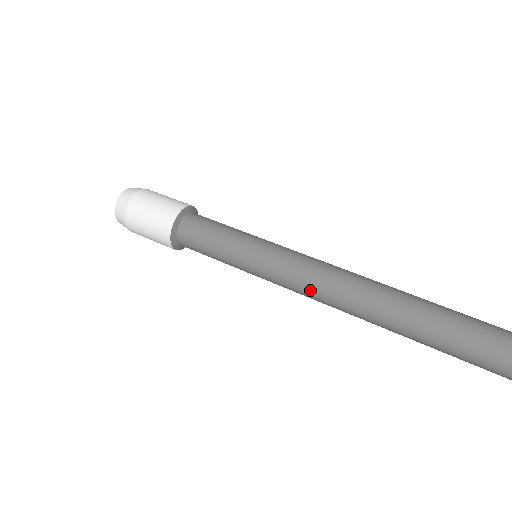
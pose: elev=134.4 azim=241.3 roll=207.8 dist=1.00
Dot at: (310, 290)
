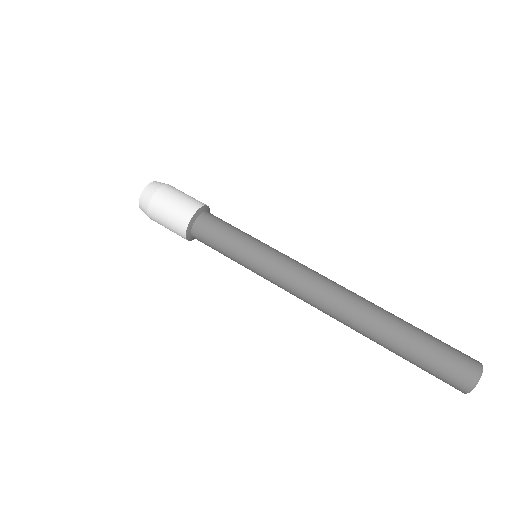
Dot at: (303, 281)
